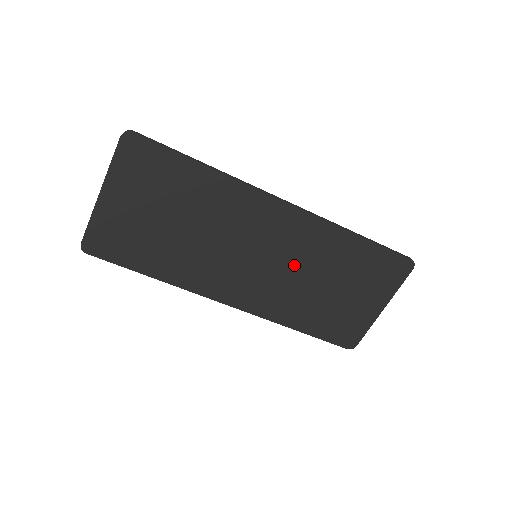
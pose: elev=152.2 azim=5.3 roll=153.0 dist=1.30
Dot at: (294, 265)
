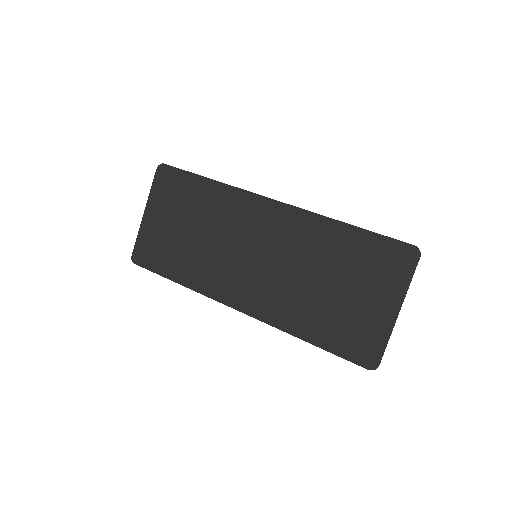
Dot at: (290, 262)
